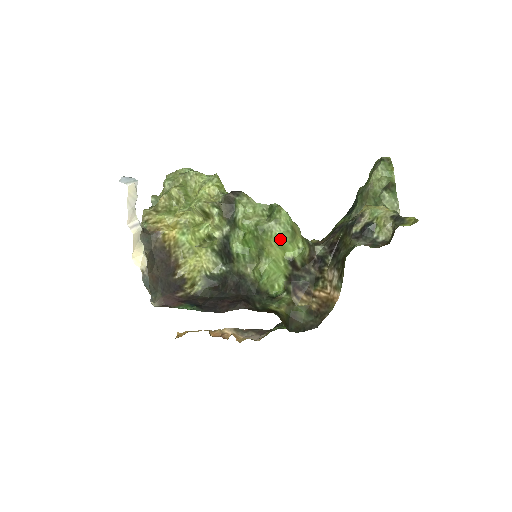
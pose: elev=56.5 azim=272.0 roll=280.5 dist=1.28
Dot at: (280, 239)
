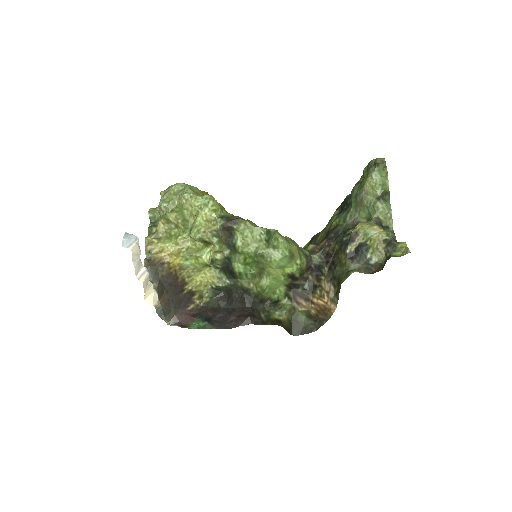
Dot at: (279, 263)
